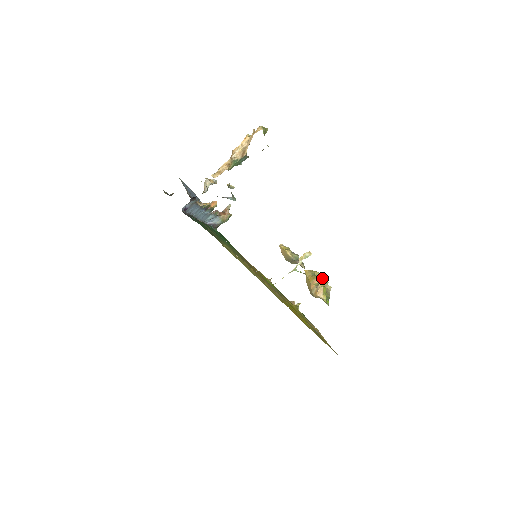
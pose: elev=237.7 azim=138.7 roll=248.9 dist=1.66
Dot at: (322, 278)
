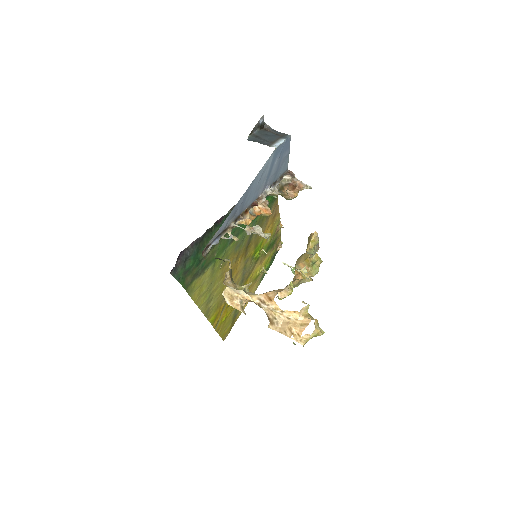
Dot at: (313, 272)
